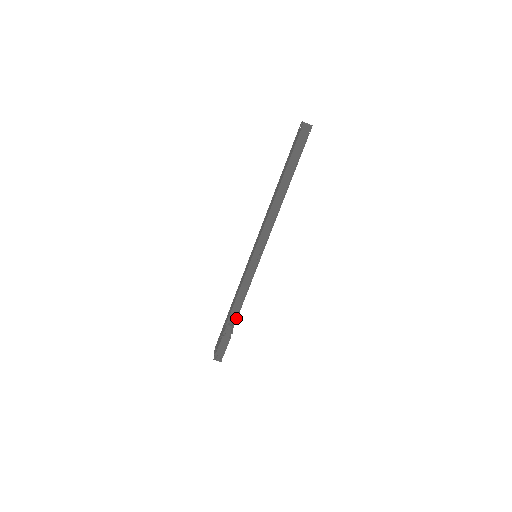
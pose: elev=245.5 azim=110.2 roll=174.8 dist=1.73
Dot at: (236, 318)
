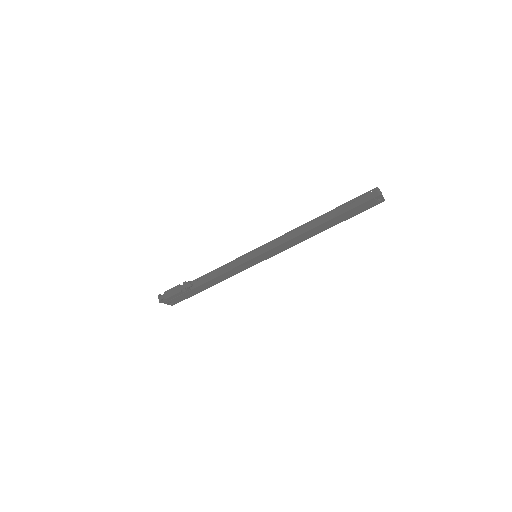
Dot at: (200, 284)
